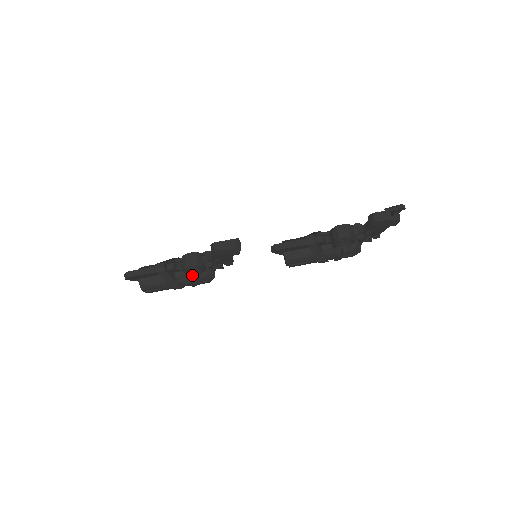
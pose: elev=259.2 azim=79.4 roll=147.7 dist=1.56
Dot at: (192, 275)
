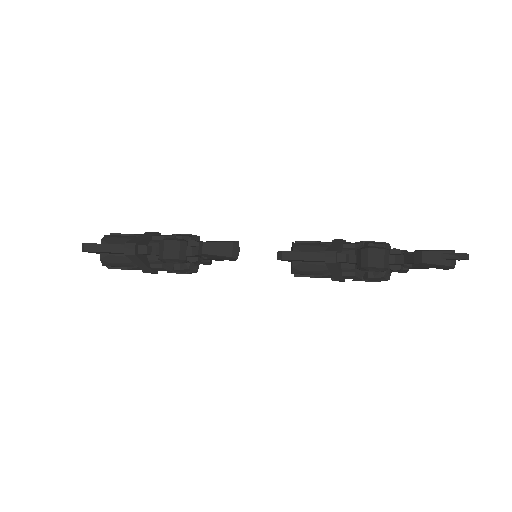
Dot at: (170, 262)
